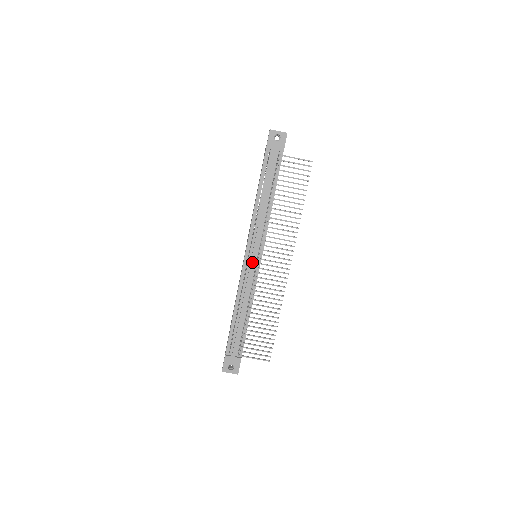
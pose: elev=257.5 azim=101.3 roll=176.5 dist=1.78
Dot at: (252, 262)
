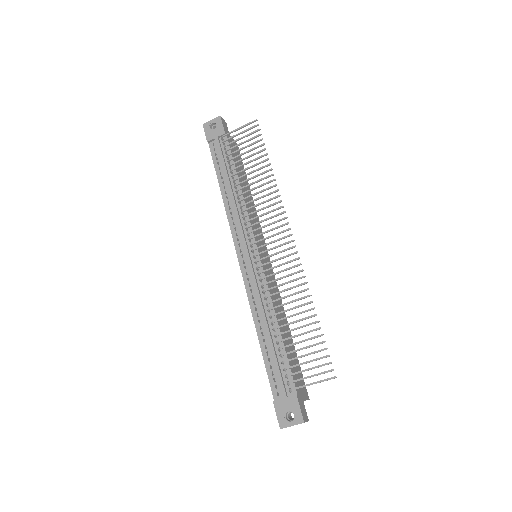
Dot at: (248, 260)
